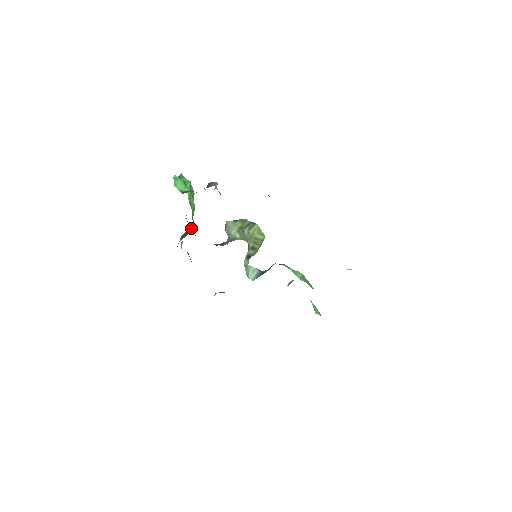
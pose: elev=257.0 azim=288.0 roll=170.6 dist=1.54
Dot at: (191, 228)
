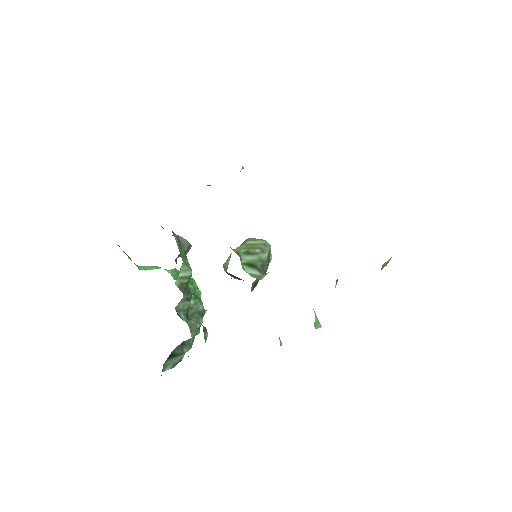
Dot at: (195, 303)
